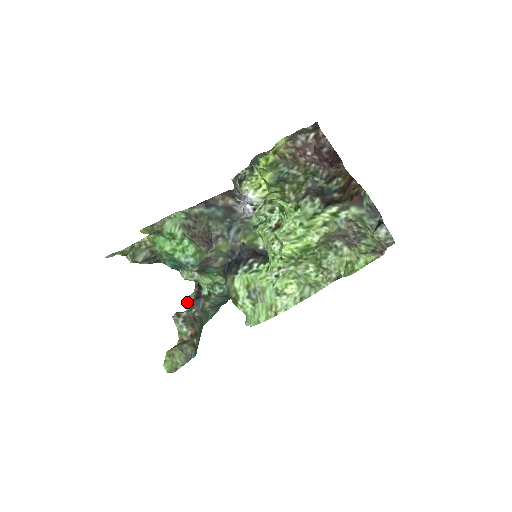
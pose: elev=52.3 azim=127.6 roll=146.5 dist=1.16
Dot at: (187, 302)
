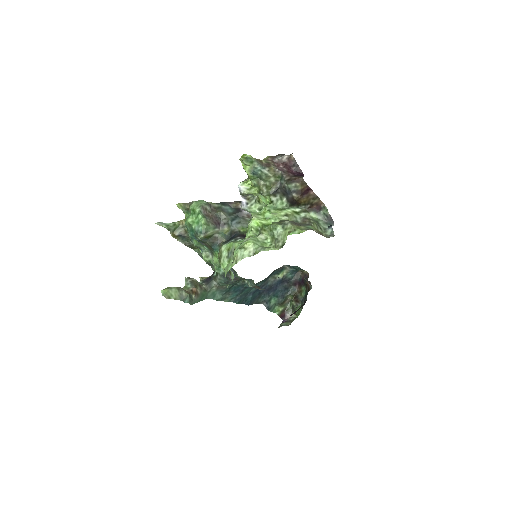
Dot at: (202, 278)
